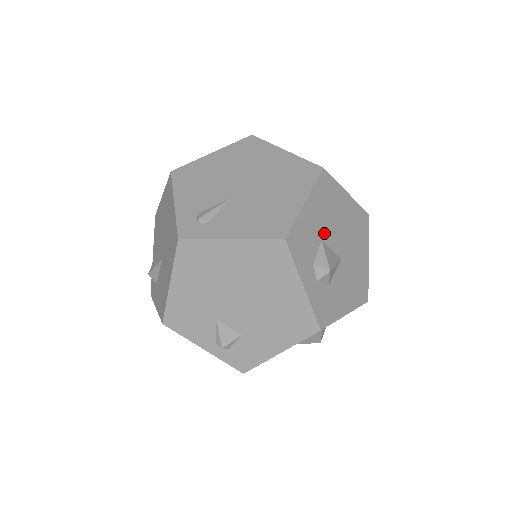
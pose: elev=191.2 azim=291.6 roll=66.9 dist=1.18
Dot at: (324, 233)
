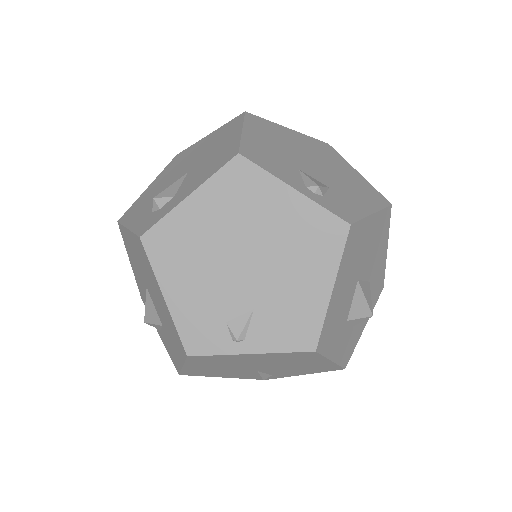
Dot at: occluded
